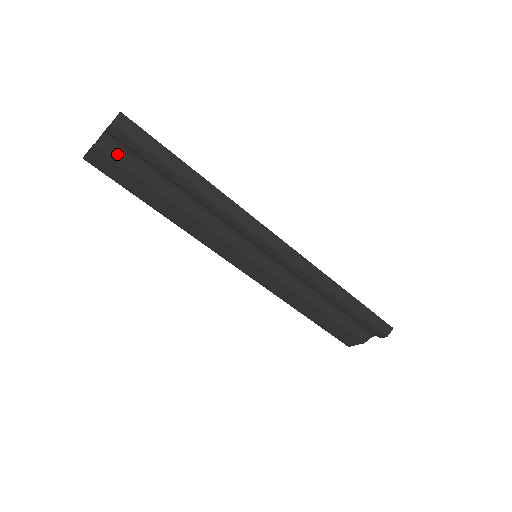
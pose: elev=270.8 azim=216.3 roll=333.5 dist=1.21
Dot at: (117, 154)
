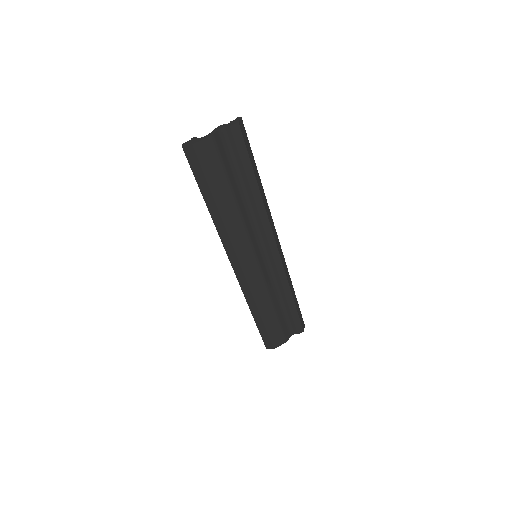
Dot at: (221, 147)
